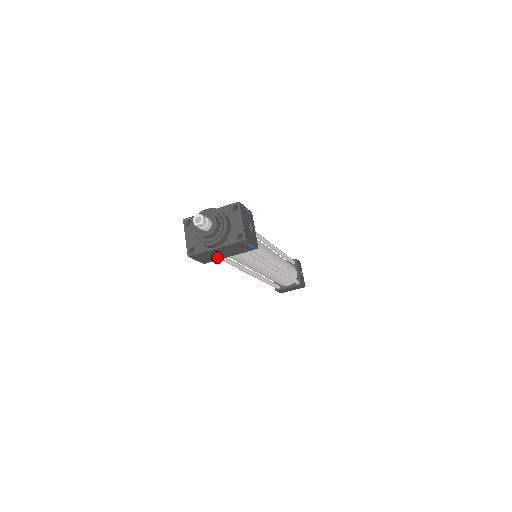
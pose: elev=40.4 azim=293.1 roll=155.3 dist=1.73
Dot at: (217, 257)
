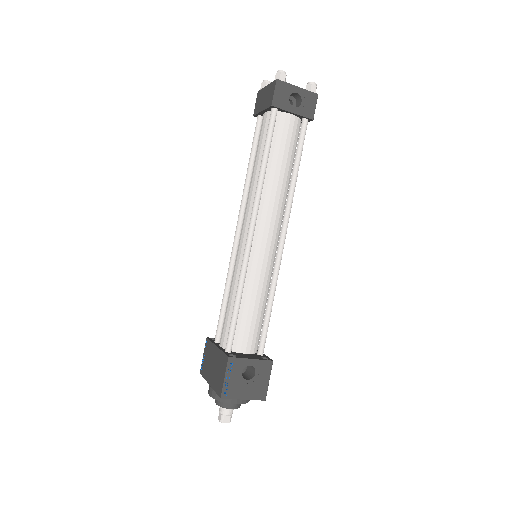
Dot at: occluded
